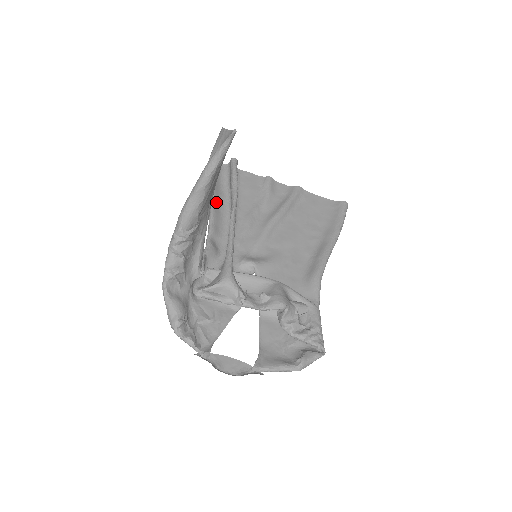
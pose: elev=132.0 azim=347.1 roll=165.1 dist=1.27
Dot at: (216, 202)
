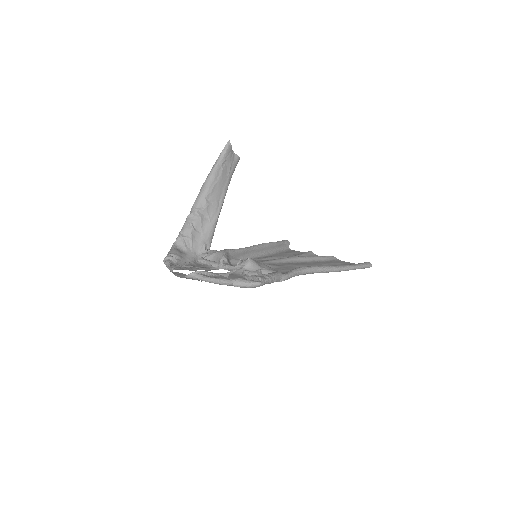
Dot at: occluded
